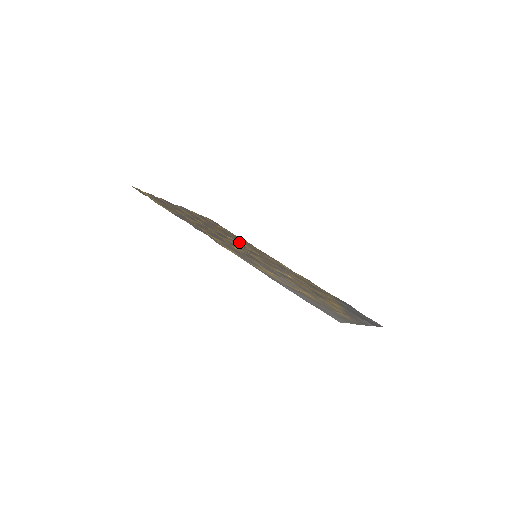
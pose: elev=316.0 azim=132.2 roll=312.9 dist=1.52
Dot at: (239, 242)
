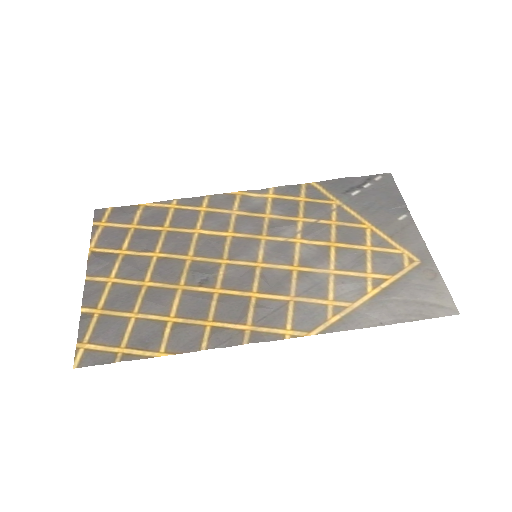
Dot at: (201, 239)
